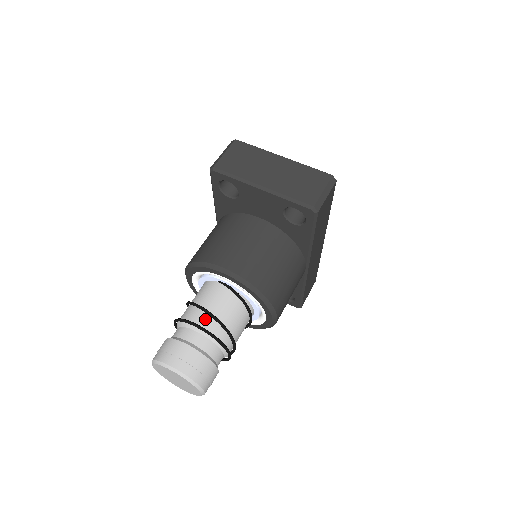
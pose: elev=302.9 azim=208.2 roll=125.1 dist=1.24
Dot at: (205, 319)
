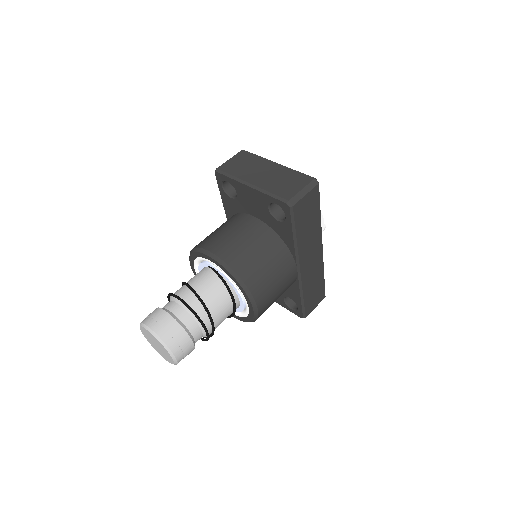
Dot at: (188, 295)
